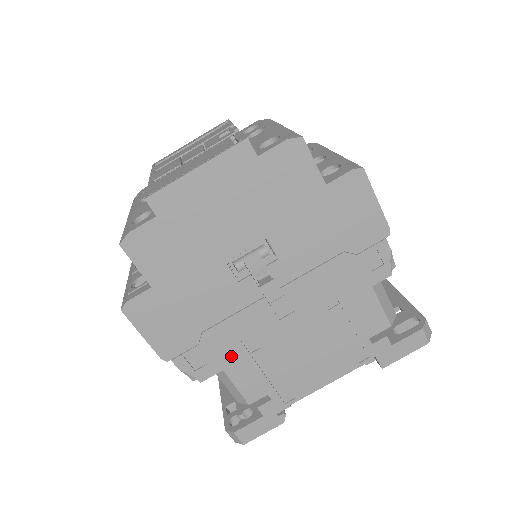
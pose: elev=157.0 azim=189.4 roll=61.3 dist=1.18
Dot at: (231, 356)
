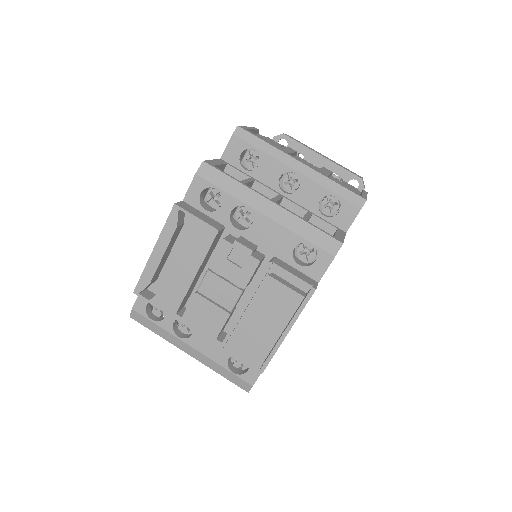
Dot at: occluded
